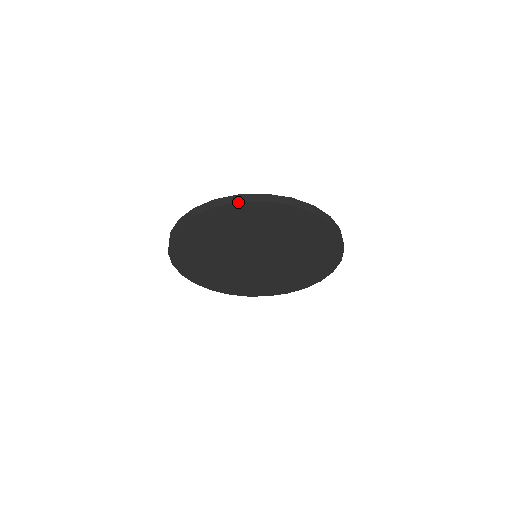
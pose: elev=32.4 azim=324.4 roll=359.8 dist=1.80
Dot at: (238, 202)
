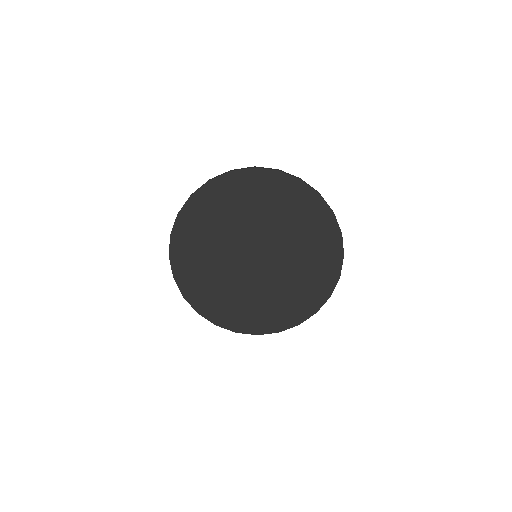
Dot at: (208, 181)
